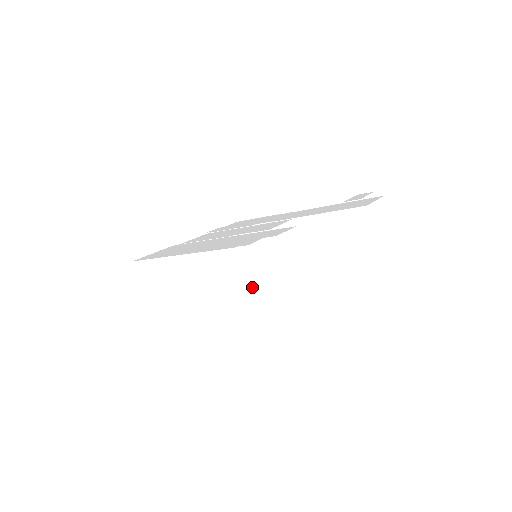
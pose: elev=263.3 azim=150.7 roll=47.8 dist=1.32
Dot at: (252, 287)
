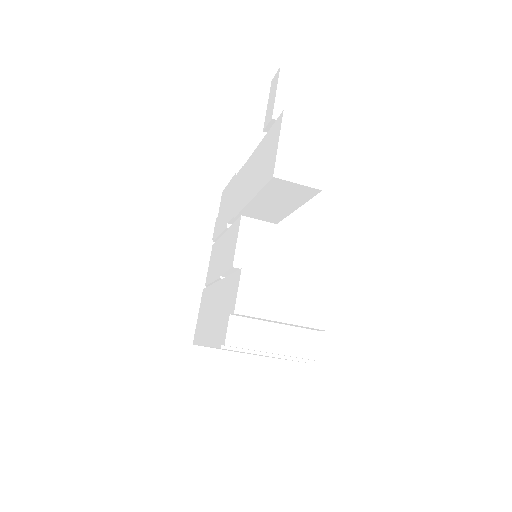
Dot at: (267, 353)
